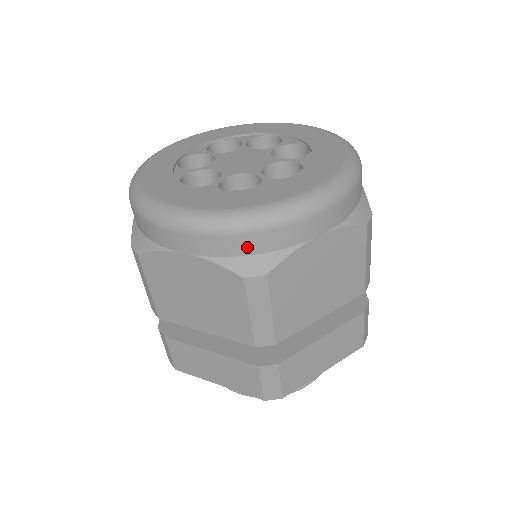
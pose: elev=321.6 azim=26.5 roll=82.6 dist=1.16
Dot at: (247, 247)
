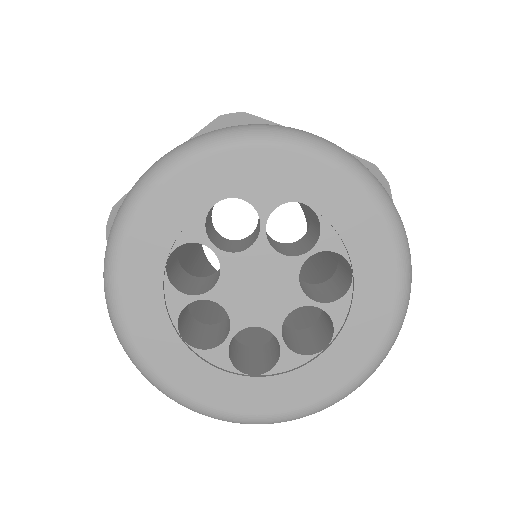
Dot at: occluded
